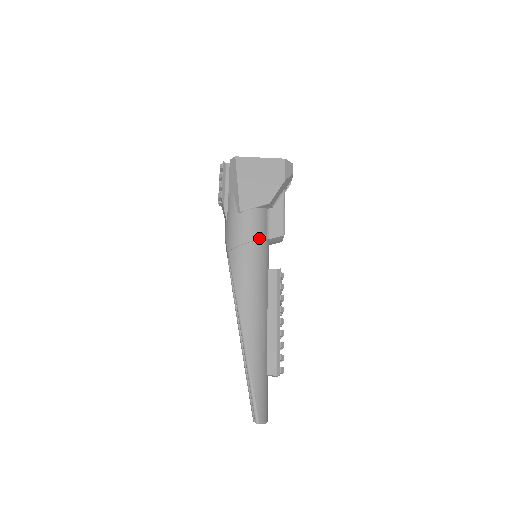
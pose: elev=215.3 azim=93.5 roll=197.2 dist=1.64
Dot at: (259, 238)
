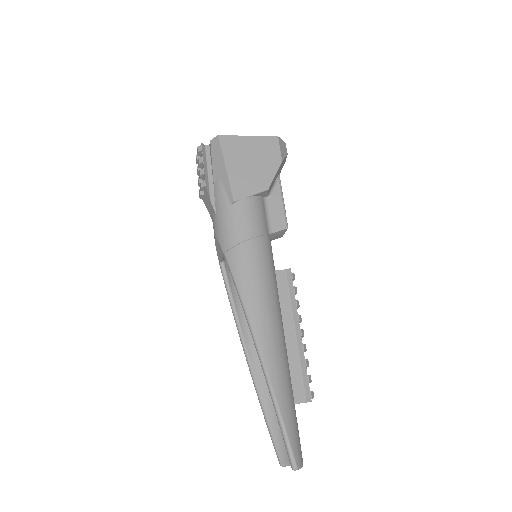
Dot at: (261, 233)
